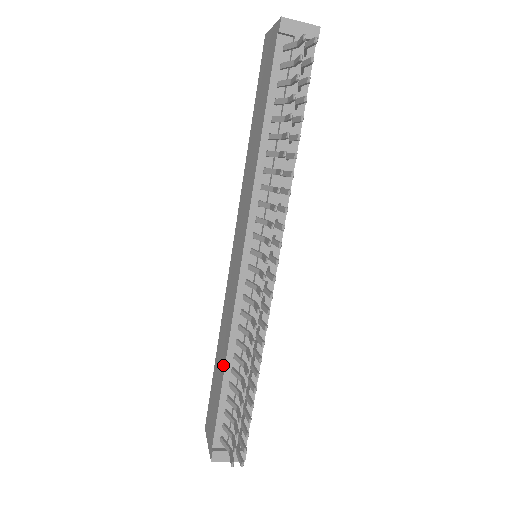
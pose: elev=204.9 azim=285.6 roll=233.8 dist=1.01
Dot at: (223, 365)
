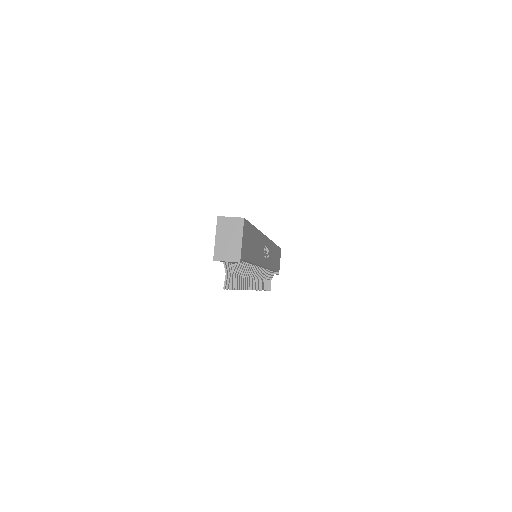
Dot at: occluded
